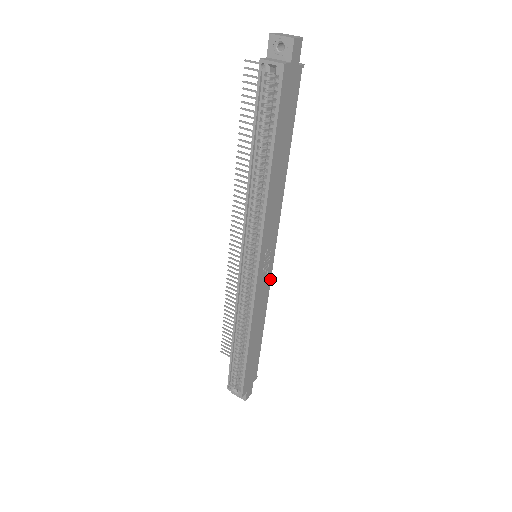
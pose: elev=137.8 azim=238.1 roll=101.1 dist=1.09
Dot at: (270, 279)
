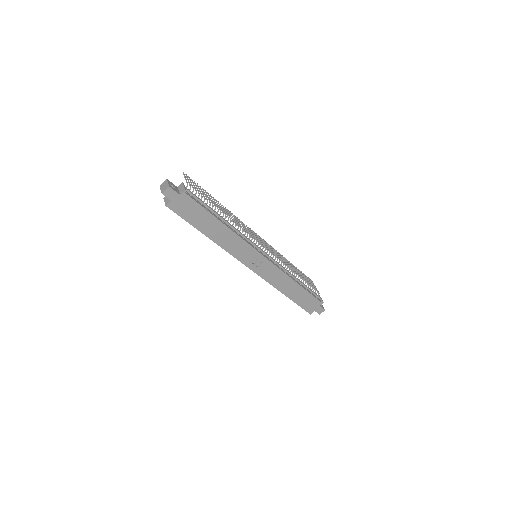
Dot at: (274, 265)
